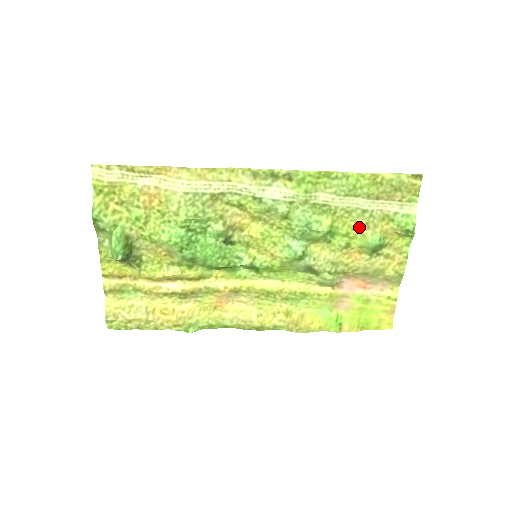
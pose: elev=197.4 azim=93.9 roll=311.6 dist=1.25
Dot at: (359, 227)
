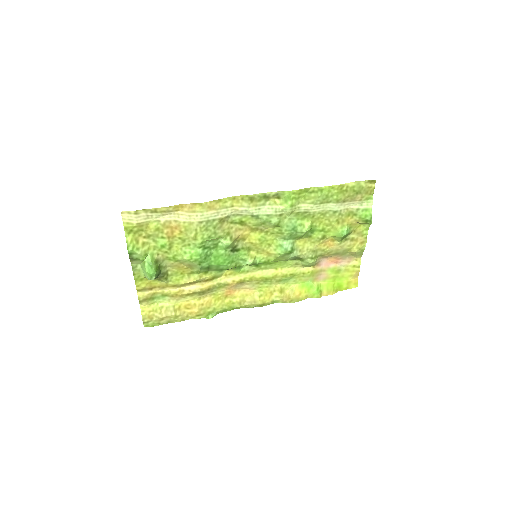
Dot at: (332, 223)
